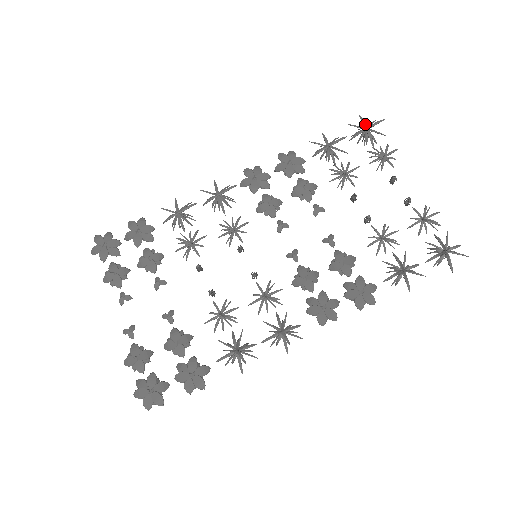
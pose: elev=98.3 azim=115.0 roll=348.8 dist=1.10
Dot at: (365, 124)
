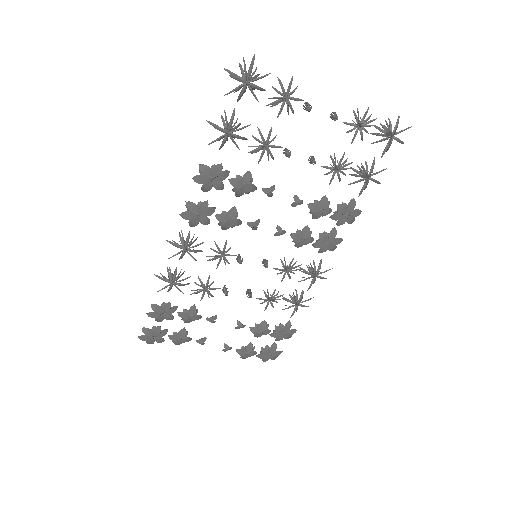
Dot at: (240, 78)
